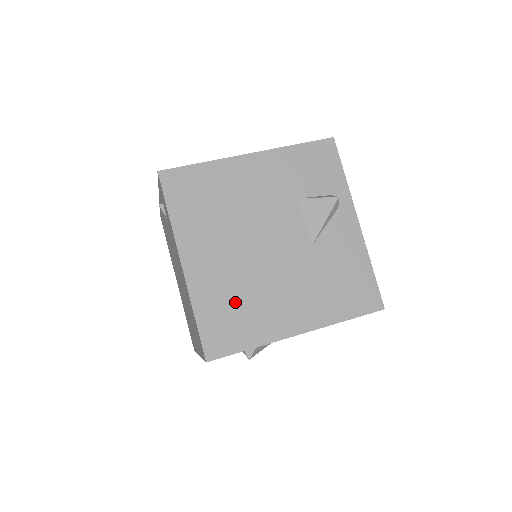
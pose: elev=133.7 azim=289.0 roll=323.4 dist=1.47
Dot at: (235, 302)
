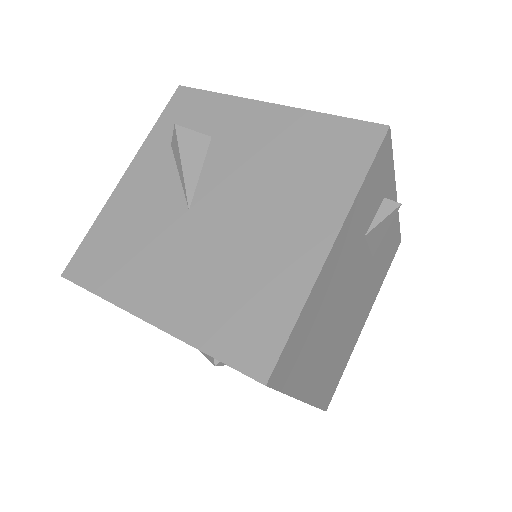
Dot at: (335, 364)
